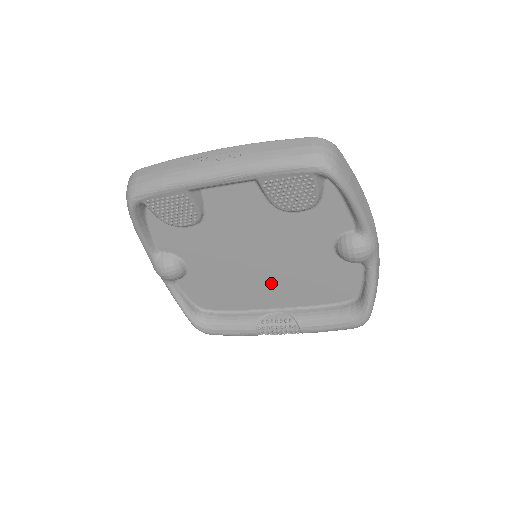
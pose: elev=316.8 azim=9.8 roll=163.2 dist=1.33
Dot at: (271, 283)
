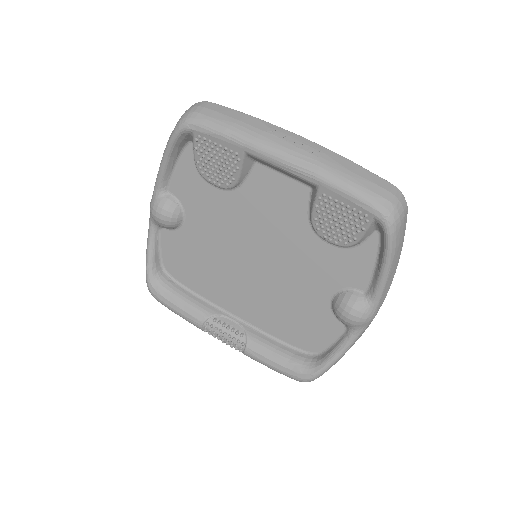
Dot at: (250, 290)
